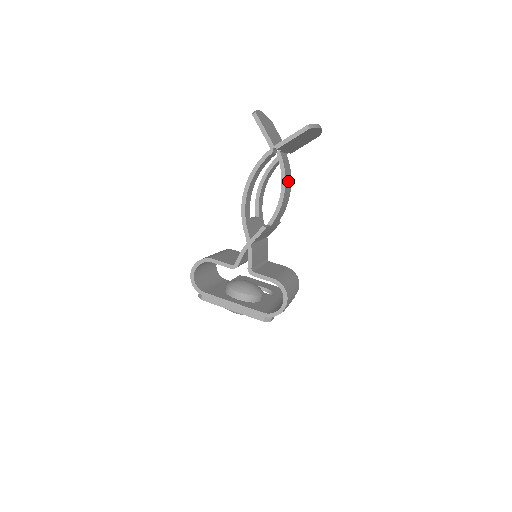
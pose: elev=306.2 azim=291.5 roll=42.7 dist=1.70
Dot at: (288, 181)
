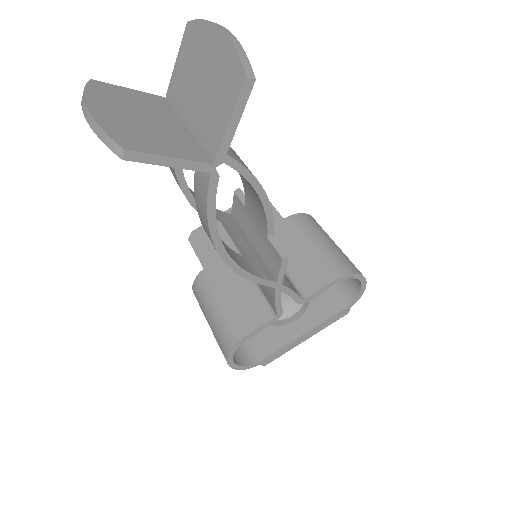
Dot at: occluded
